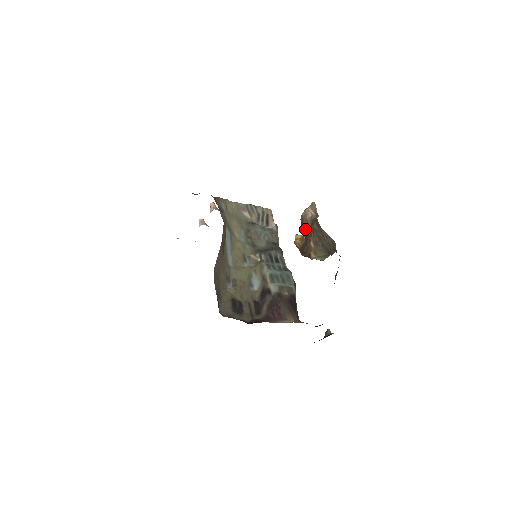
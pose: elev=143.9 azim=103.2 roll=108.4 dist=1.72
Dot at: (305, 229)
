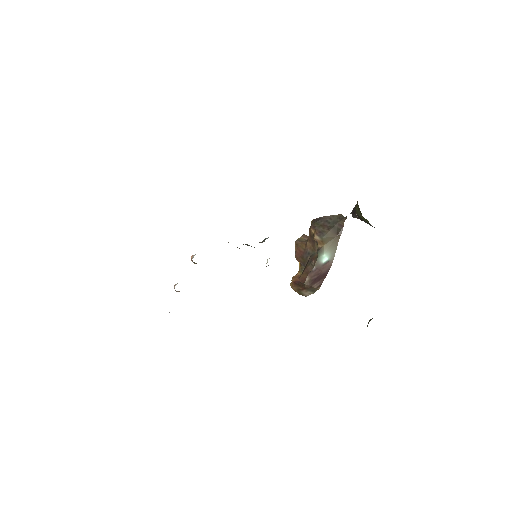
Dot at: (302, 253)
